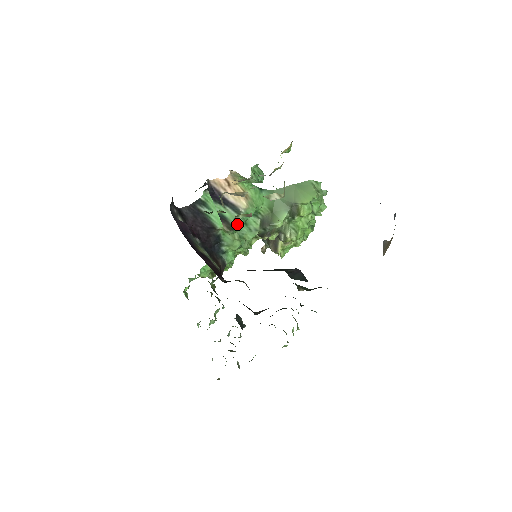
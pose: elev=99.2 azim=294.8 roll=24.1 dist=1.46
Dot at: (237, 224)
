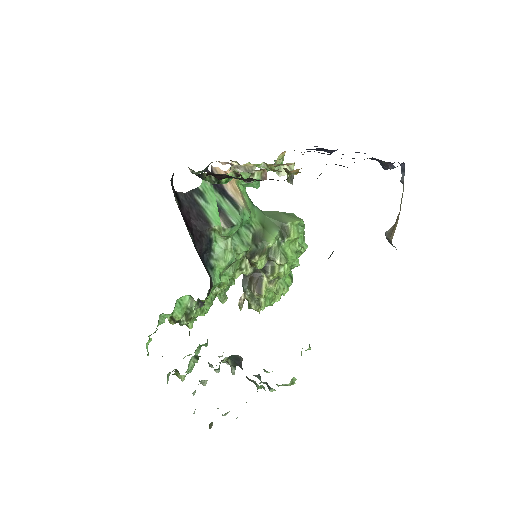
Dot at: (235, 220)
